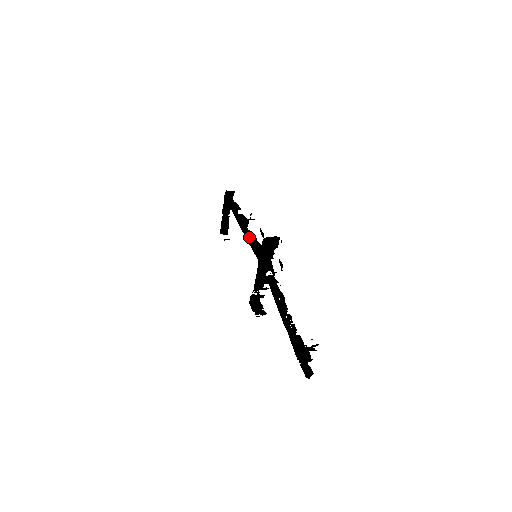
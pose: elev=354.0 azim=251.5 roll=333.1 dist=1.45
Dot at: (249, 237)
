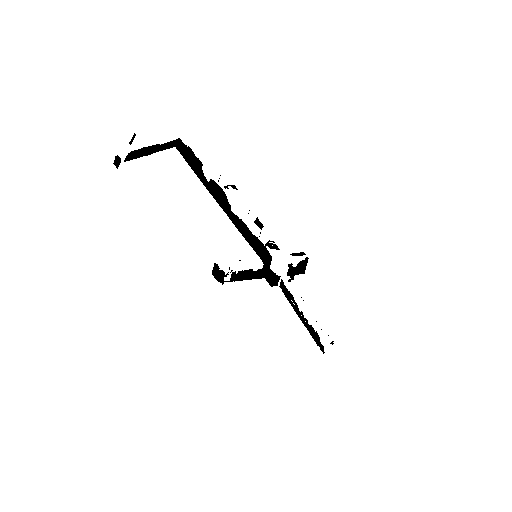
Dot at: (244, 233)
